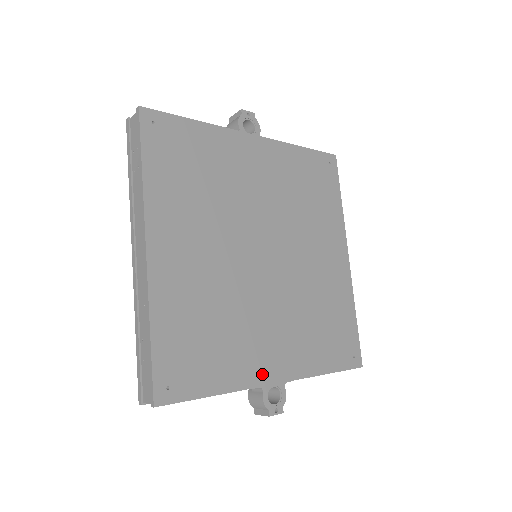
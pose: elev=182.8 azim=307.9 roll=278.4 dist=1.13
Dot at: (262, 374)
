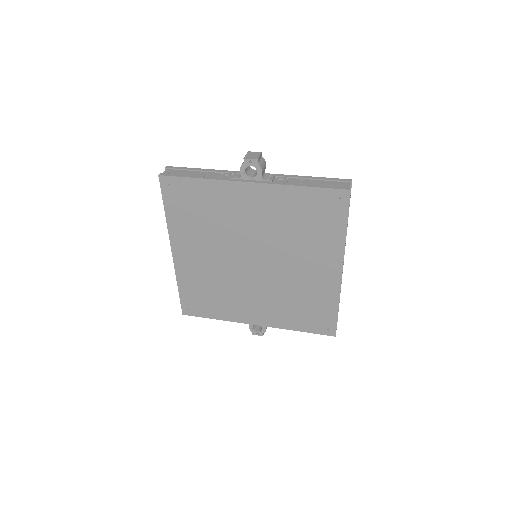
Dot at: (246, 319)
